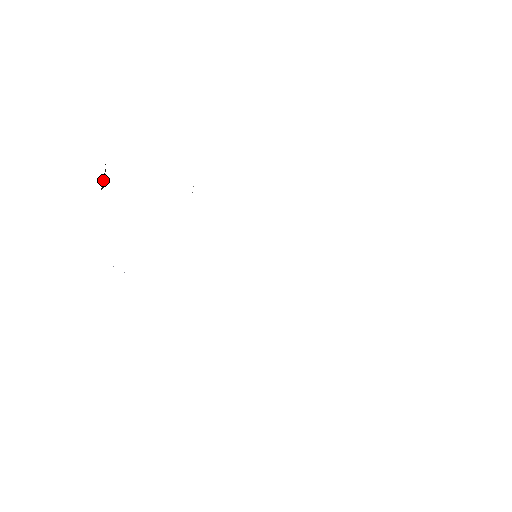
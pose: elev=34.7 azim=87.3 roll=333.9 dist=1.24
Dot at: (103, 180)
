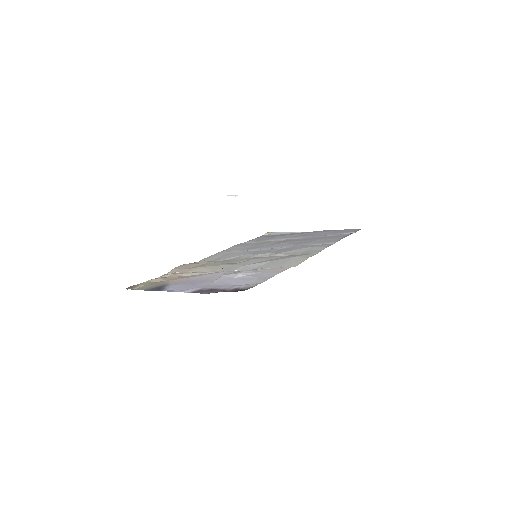
Dot at: occluded
